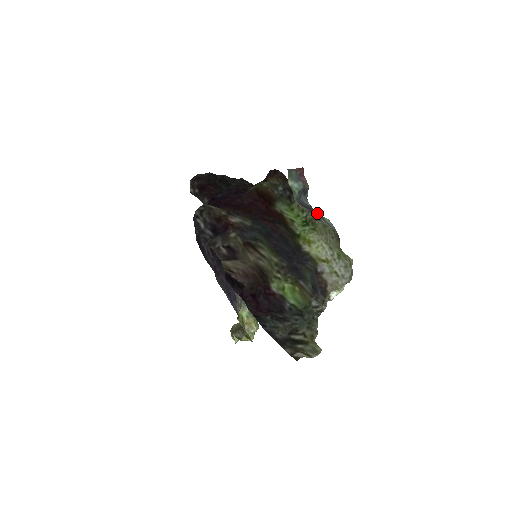
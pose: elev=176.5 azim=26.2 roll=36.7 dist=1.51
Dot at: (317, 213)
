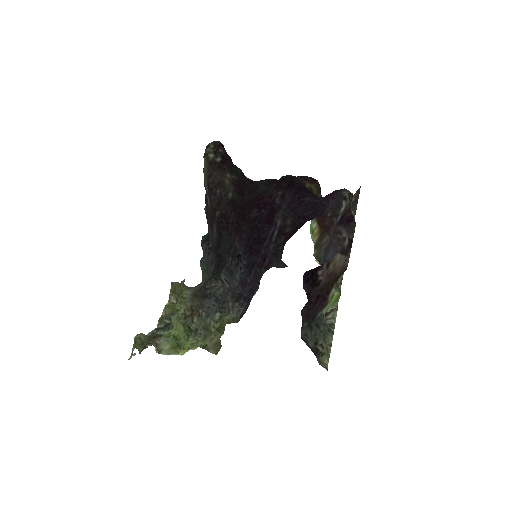
Dot at: occluded
